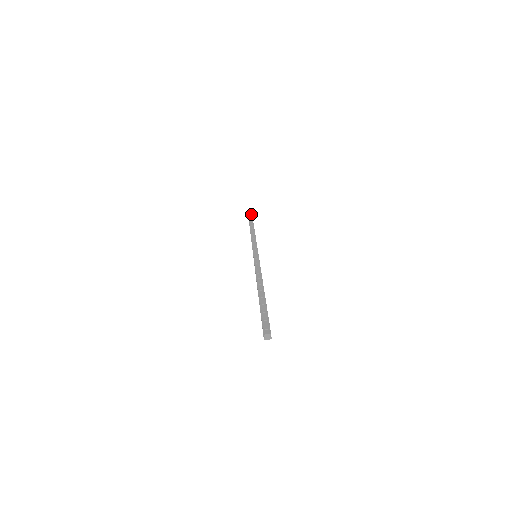
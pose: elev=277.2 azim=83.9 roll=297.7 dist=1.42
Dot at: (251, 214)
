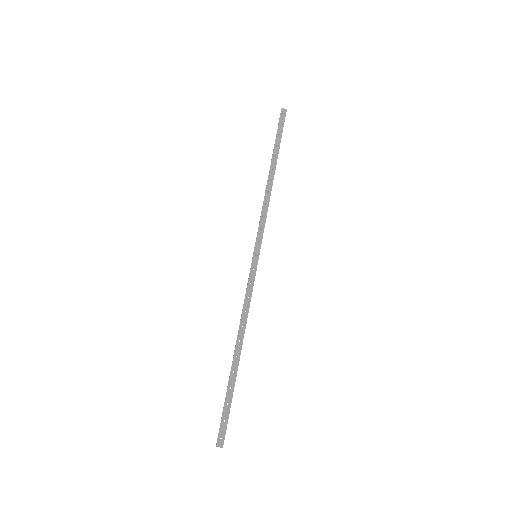
Dot at: (285, 112)
